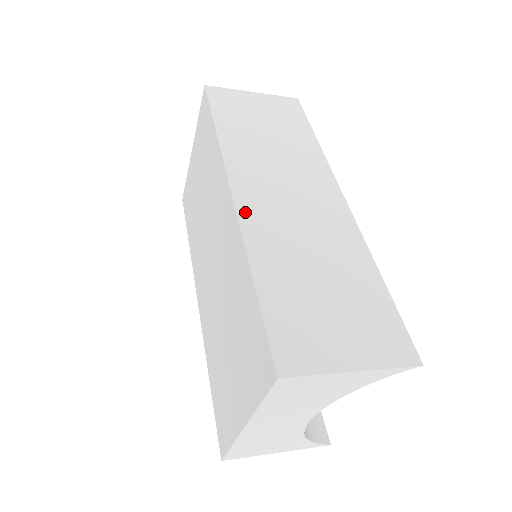
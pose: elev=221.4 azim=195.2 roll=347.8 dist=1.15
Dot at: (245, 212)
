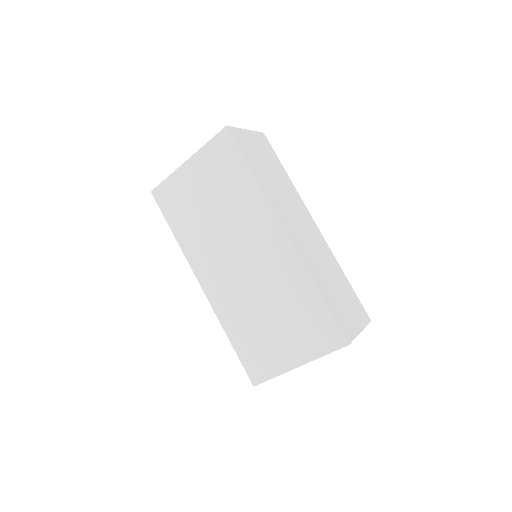
Dot at: (297, 246)
